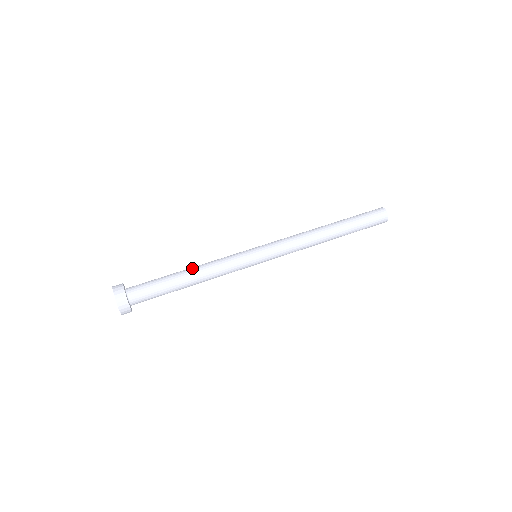
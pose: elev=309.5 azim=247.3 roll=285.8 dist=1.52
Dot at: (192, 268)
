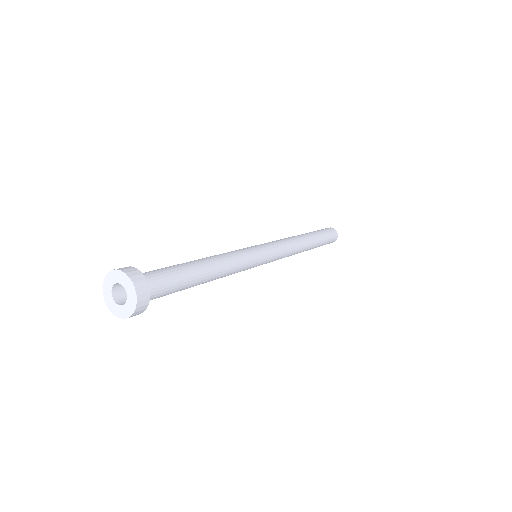
Dot at: (207, 258)
